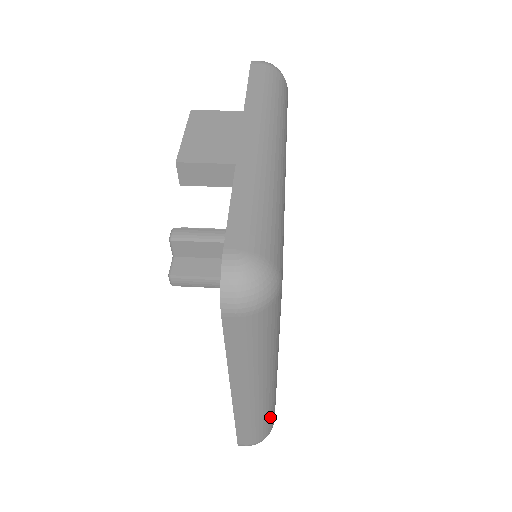
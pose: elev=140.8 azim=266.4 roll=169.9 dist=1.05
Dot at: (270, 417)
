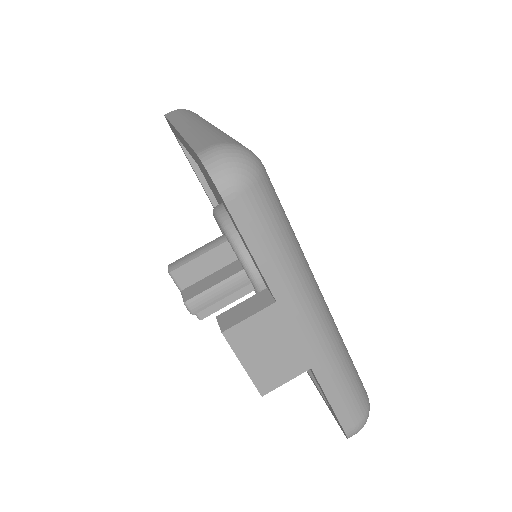
Dot at: occluded
